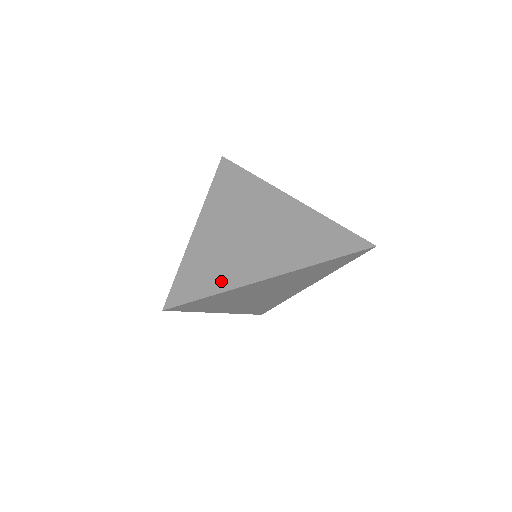
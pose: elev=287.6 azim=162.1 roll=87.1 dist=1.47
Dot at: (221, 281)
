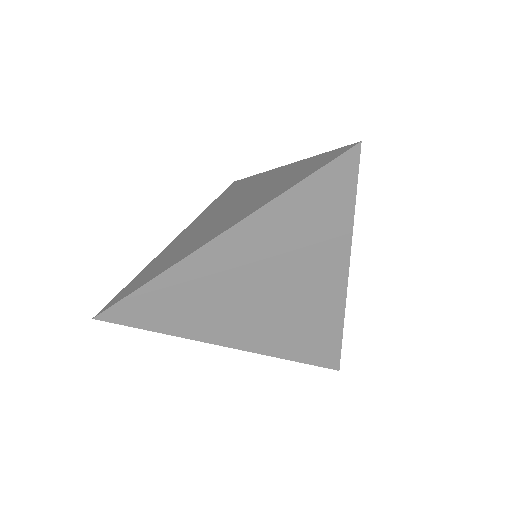
Dot at: (162, 268)
